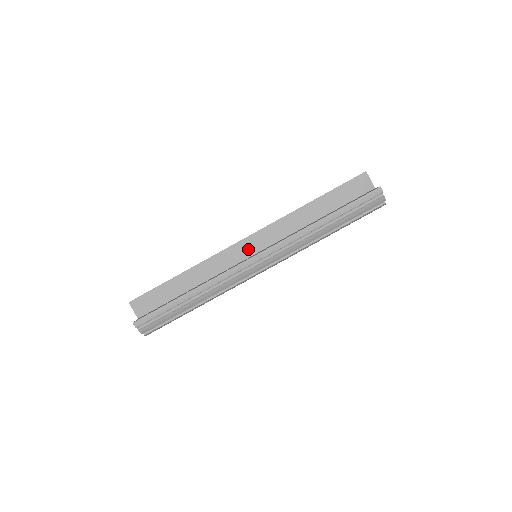
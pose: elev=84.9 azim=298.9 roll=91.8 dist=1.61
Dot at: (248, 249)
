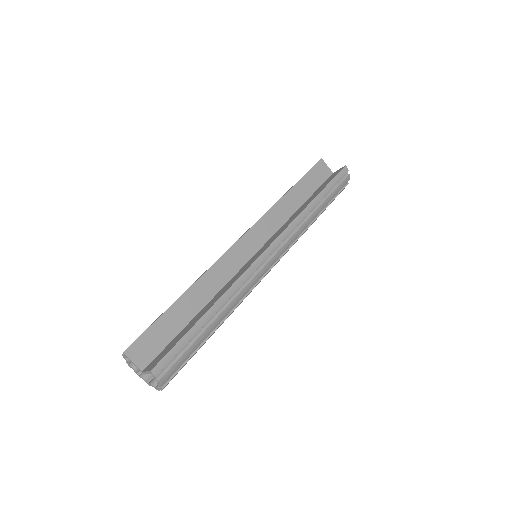
Dot at: (247, 249)
